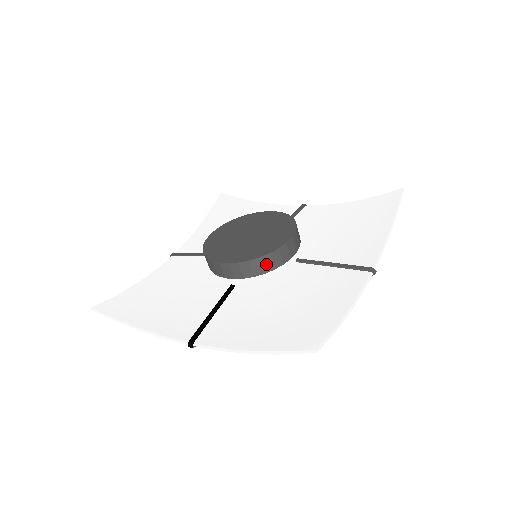
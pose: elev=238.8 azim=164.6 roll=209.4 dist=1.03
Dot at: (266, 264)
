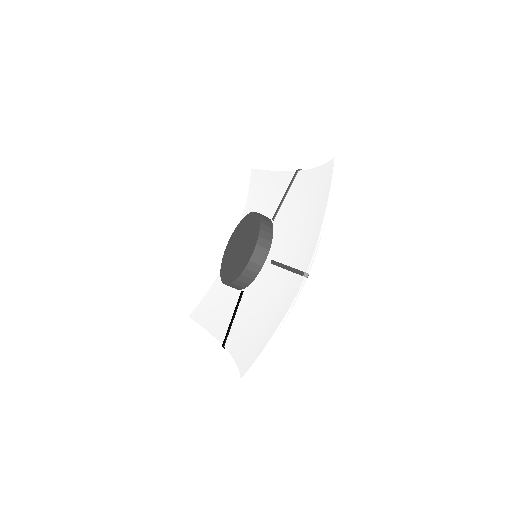
Dot at: (245, 280)
